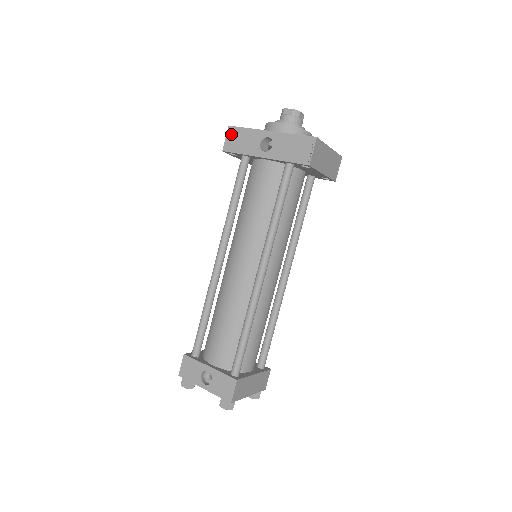
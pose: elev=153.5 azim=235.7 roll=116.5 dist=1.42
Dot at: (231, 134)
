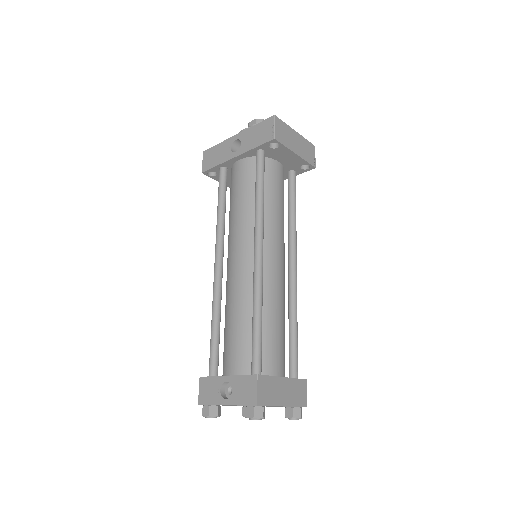
Dot at: (206, 156)
